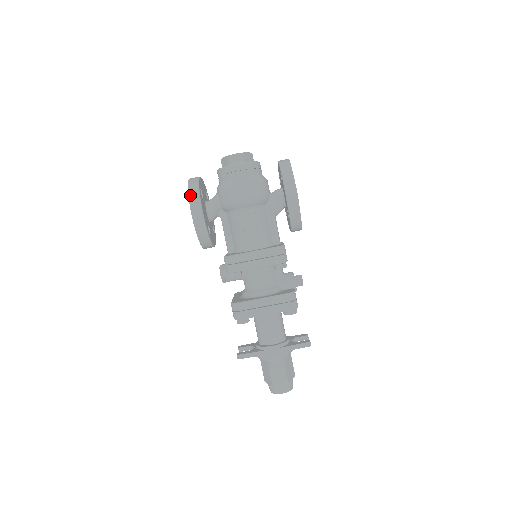
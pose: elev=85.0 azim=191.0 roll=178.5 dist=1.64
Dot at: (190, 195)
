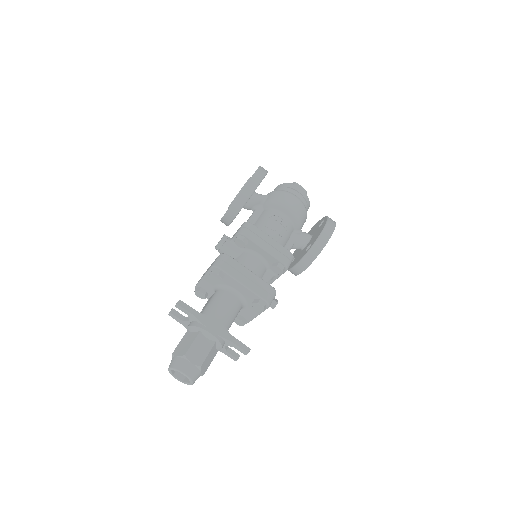
Dot at: (261, 167)
